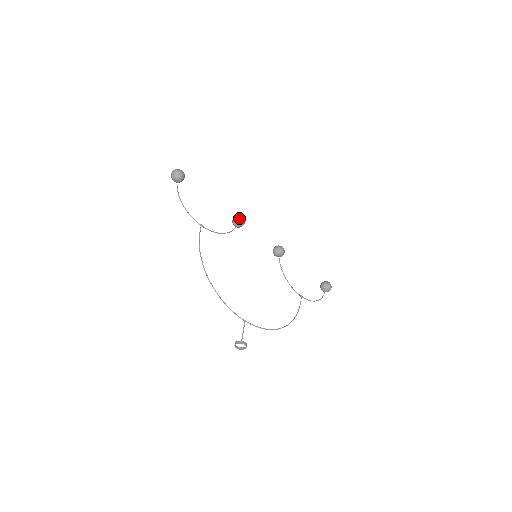
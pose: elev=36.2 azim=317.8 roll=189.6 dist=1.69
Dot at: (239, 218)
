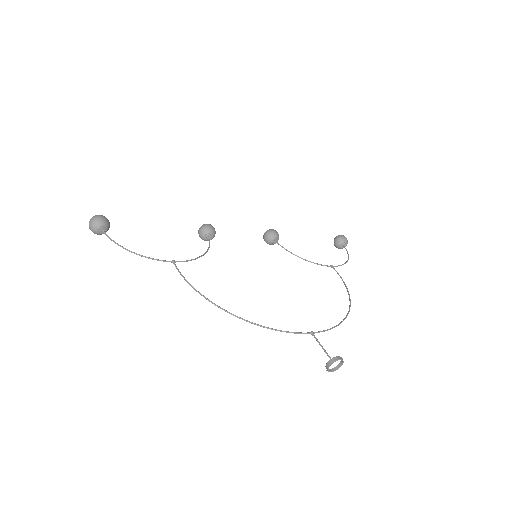
Dot at: (205, 227)
